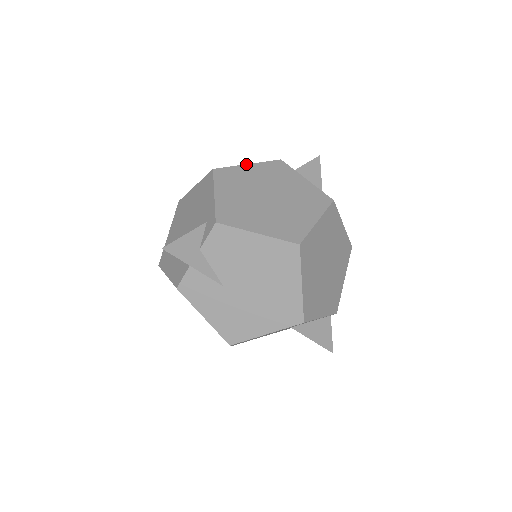
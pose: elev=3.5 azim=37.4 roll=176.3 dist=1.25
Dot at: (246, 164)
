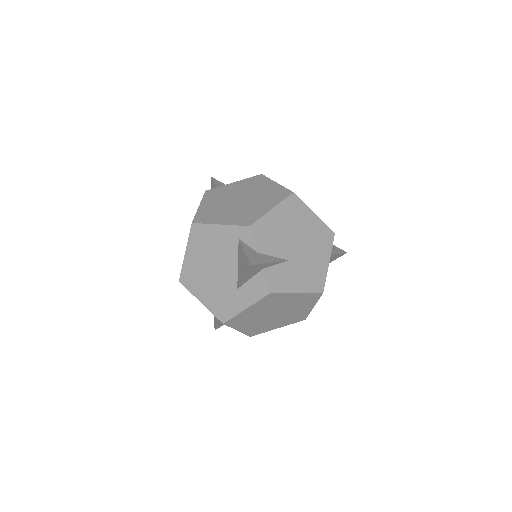
Dot at: (198, 207)
